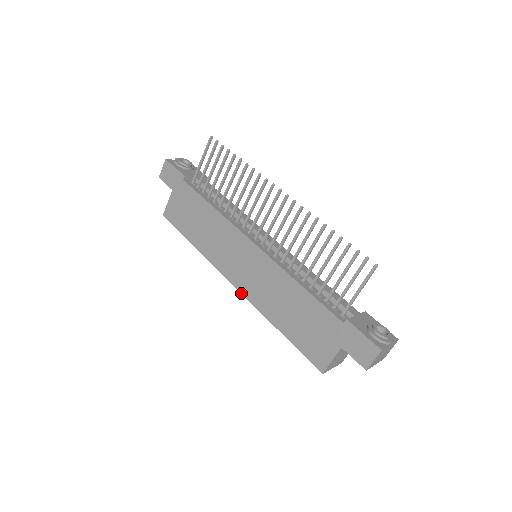
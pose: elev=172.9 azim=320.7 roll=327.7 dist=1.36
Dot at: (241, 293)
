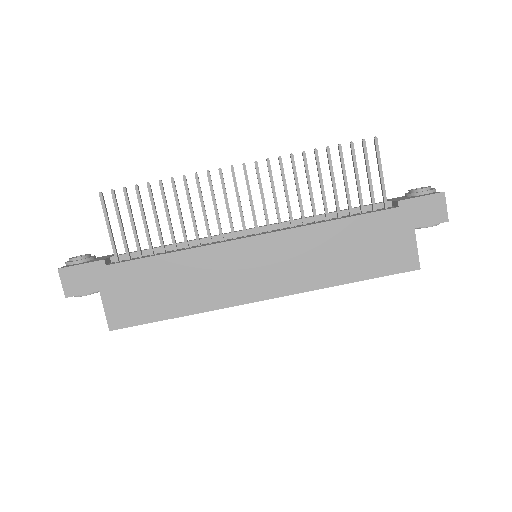
Dot at: occluded
